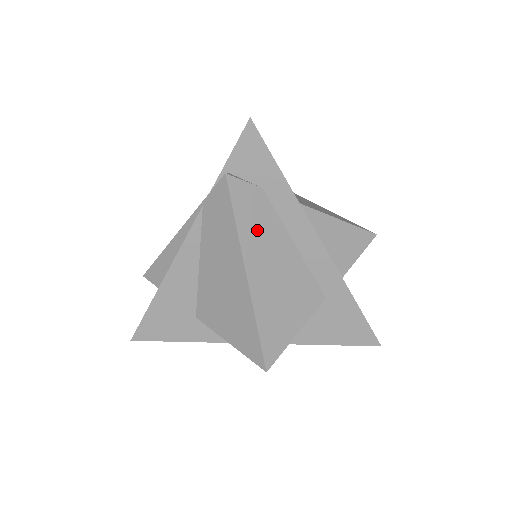
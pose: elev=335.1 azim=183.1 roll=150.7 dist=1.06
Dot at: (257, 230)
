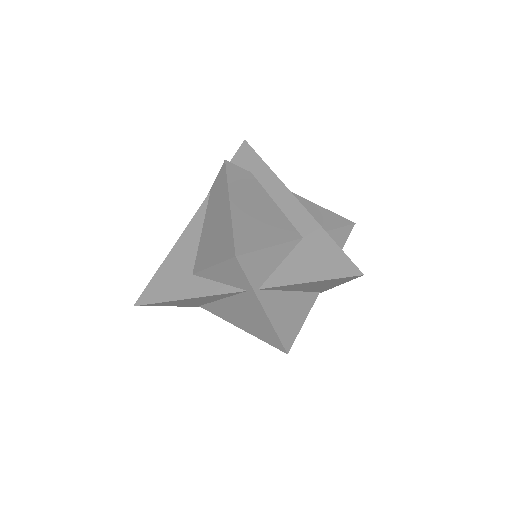
Dot at: (243, 186)
